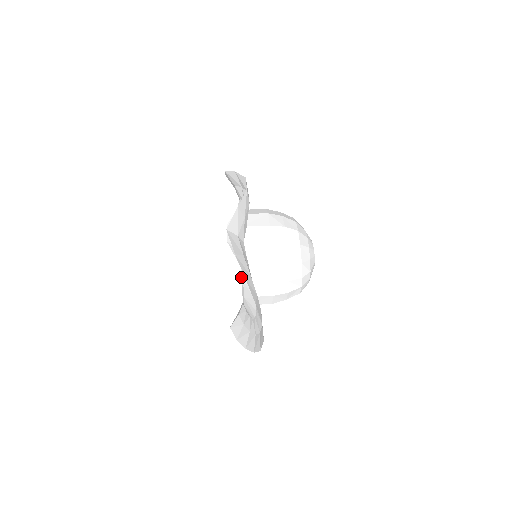
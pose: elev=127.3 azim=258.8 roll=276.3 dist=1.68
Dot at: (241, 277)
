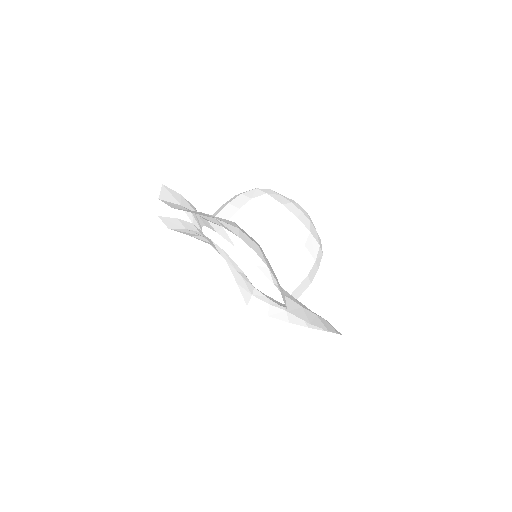
Dot at: occluded
